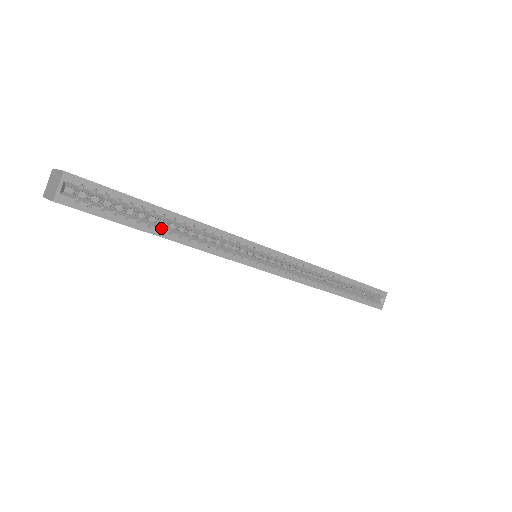
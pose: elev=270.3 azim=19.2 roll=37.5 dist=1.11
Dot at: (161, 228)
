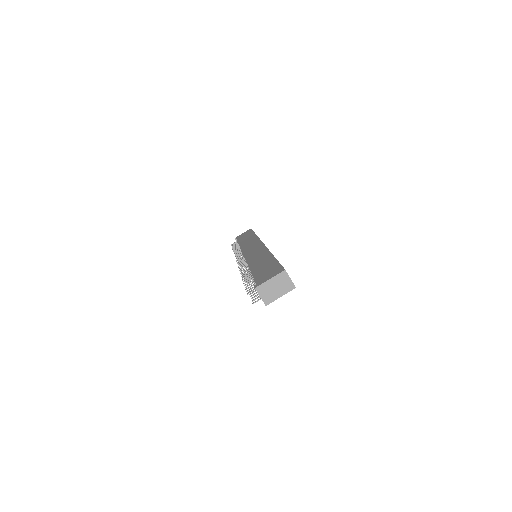
Dot at: occluded
